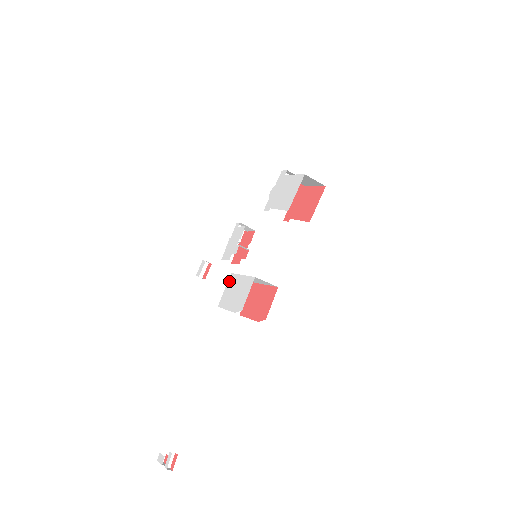
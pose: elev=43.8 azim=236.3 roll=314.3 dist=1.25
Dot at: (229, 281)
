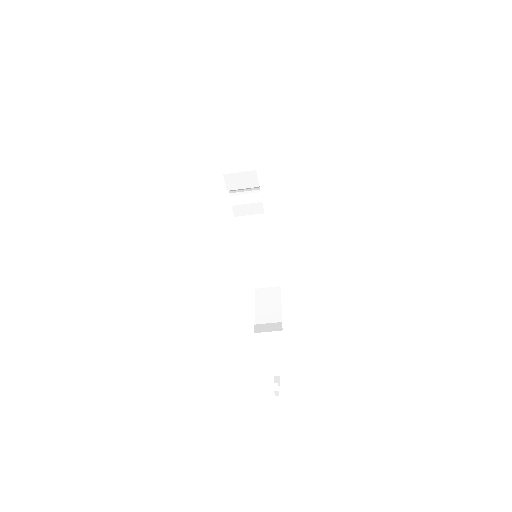
Dot at: occluded
